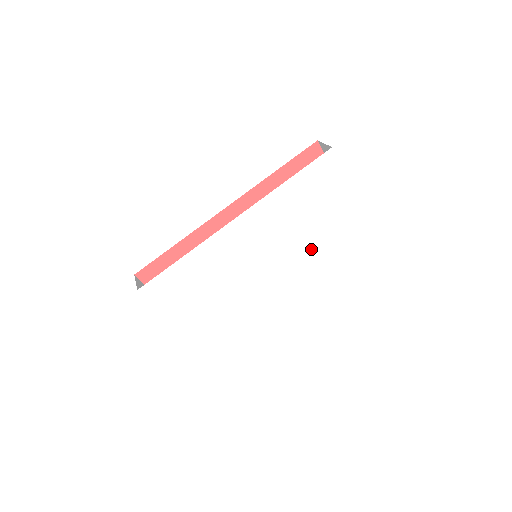
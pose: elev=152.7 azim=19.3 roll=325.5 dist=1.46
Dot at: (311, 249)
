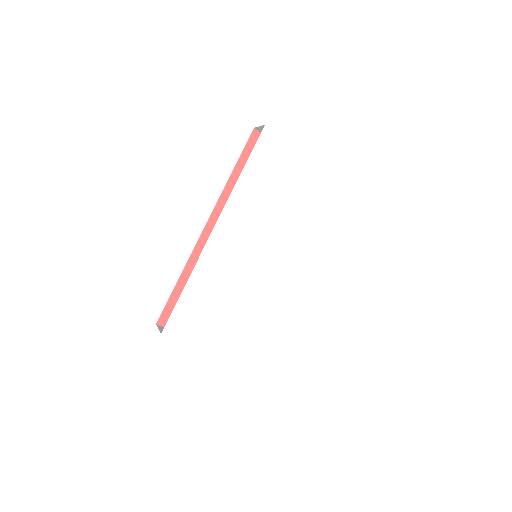
Dot at: (299, 223)
